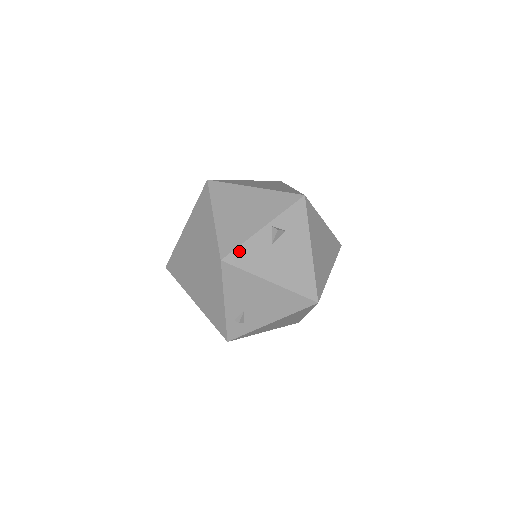
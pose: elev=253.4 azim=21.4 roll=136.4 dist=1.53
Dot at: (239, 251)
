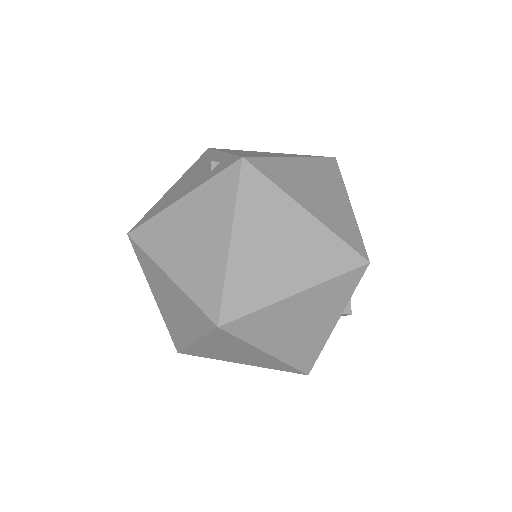
Dot at: occluded
